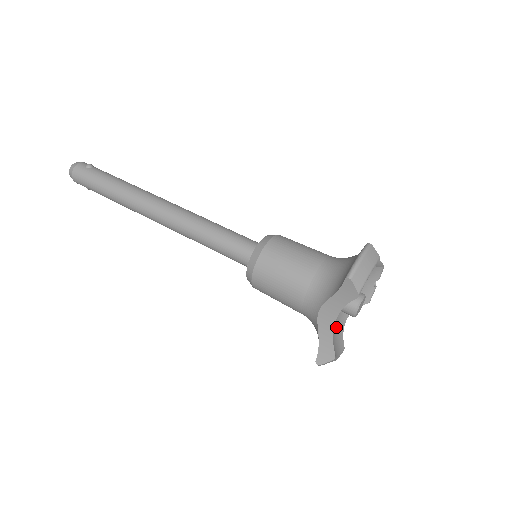
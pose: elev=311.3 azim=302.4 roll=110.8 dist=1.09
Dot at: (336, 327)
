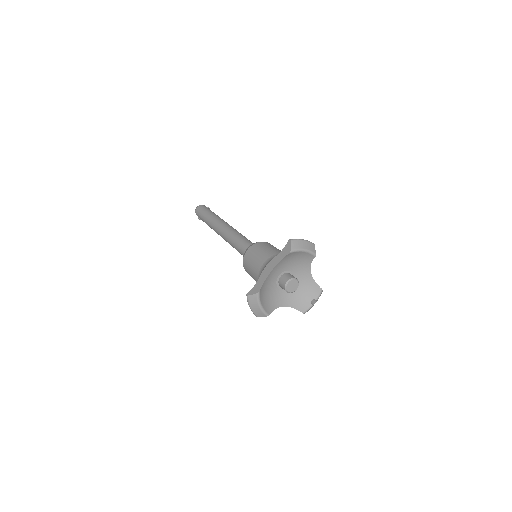
Dot at: (272, 298)
